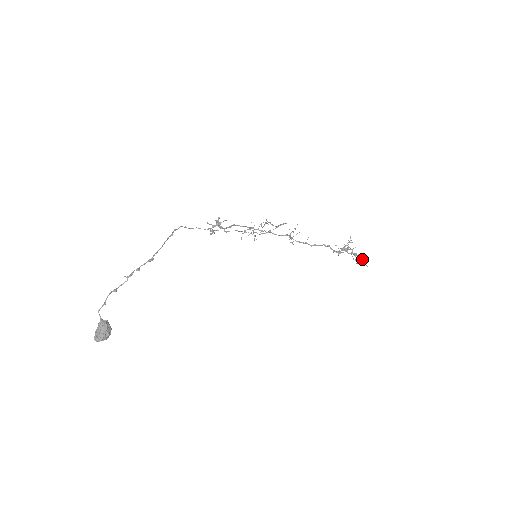
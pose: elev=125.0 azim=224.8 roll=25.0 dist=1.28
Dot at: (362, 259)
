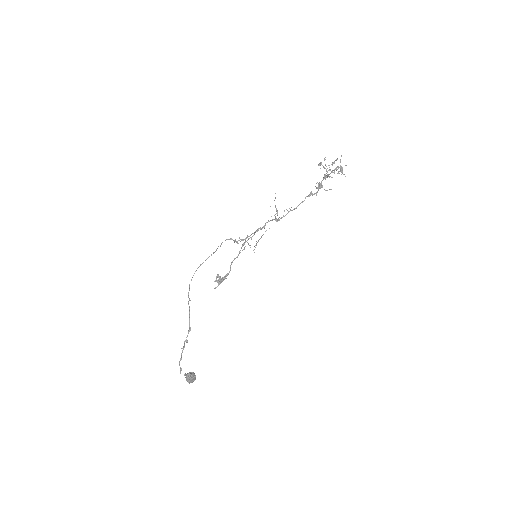
Dot at: (342, 173)
